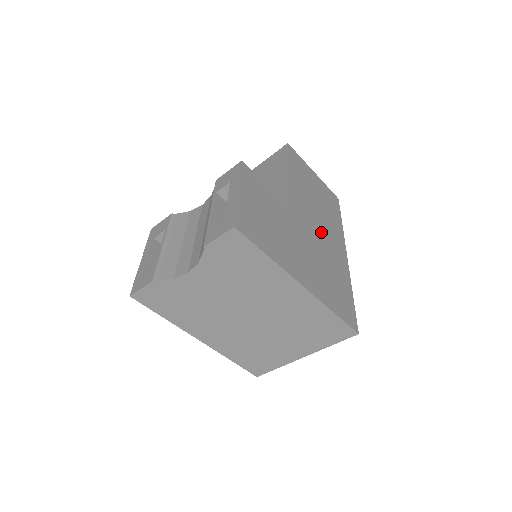
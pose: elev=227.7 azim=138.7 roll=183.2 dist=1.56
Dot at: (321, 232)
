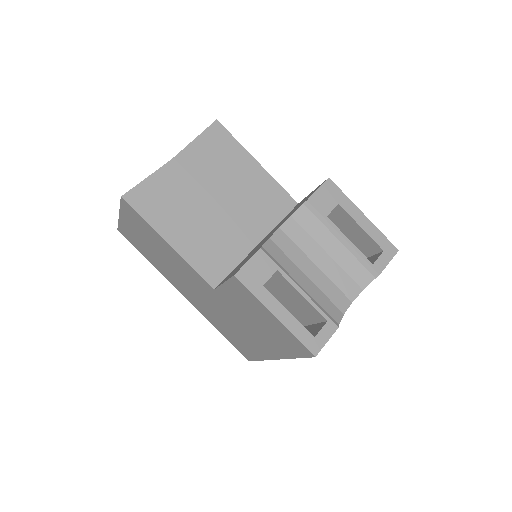
Dot at: occluded
